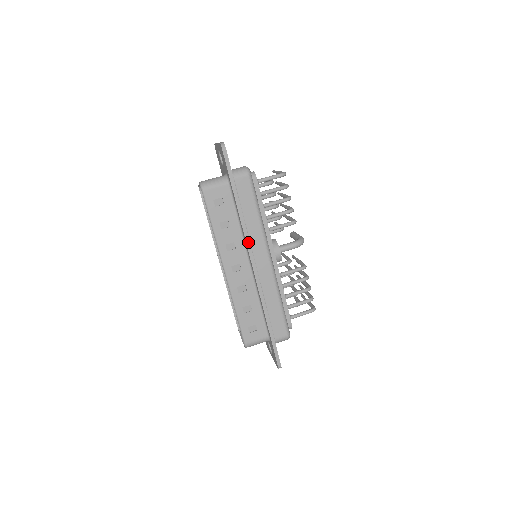
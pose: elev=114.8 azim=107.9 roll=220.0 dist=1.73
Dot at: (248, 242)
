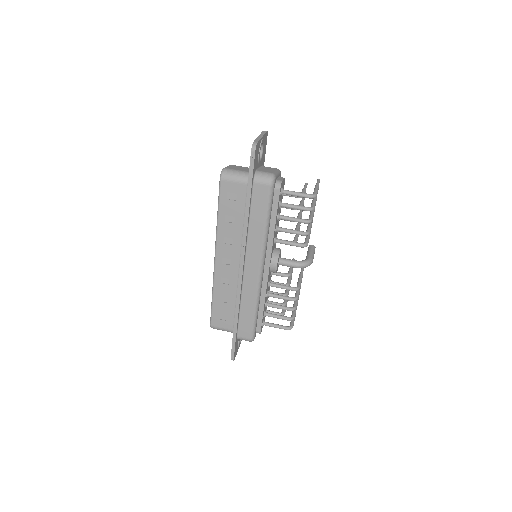
Dot at: (244, 246)
